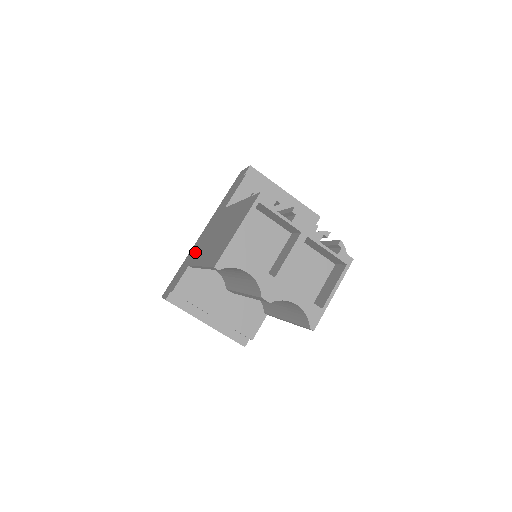
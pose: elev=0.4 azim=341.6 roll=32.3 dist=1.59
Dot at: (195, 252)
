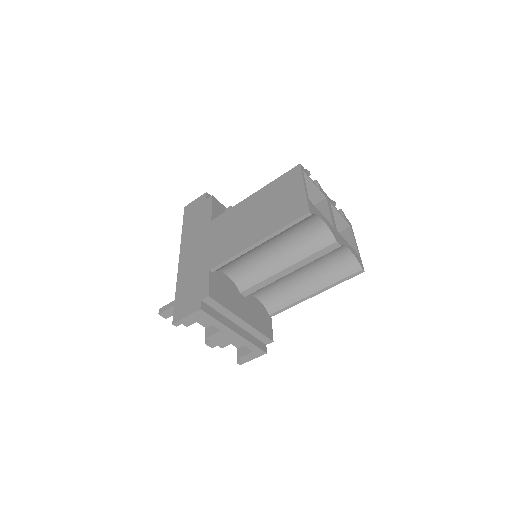
Dot at: (203, 261)
